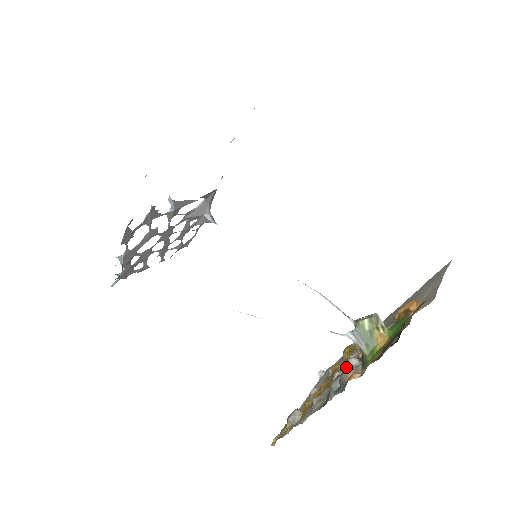
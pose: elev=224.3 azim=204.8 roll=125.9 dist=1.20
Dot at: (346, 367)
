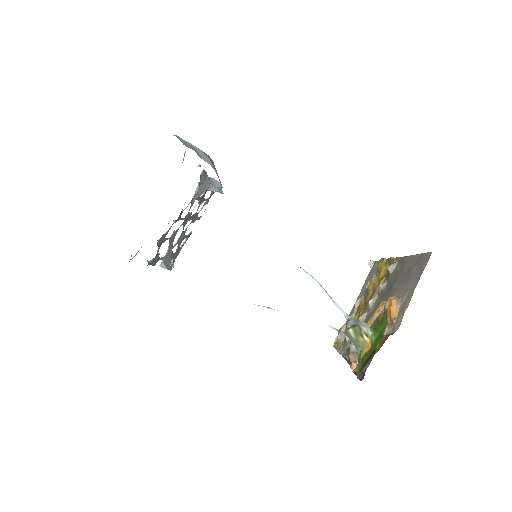
Dot at: (349, 351)
